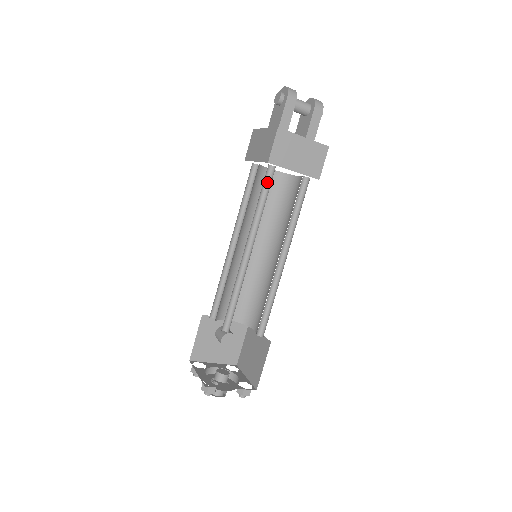
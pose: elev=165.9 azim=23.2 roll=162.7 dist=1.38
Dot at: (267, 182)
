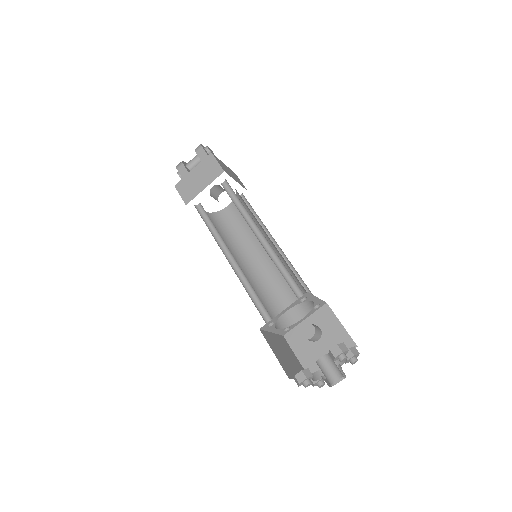
Dot at: (205, 213)
